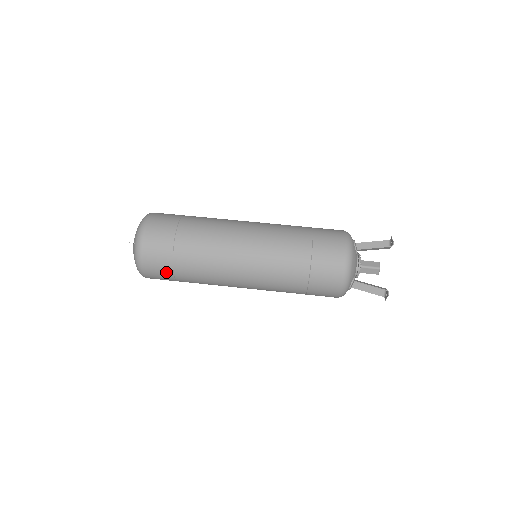
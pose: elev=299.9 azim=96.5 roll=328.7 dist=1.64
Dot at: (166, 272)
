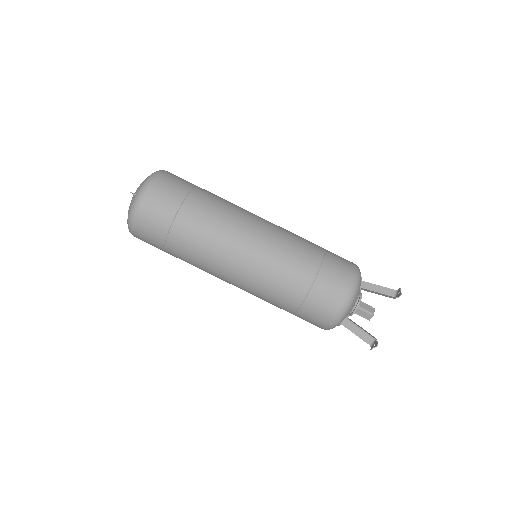
Dot at: (158, 237)
